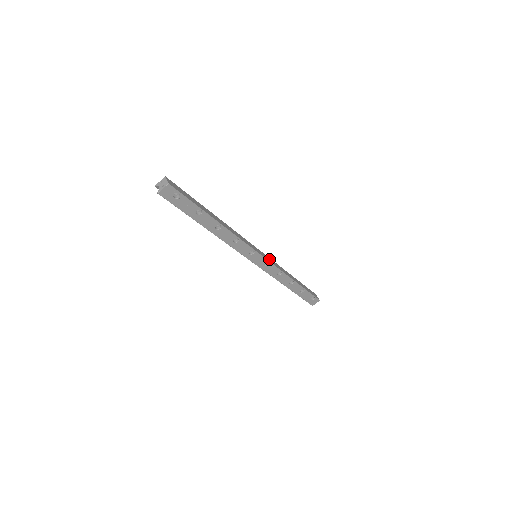
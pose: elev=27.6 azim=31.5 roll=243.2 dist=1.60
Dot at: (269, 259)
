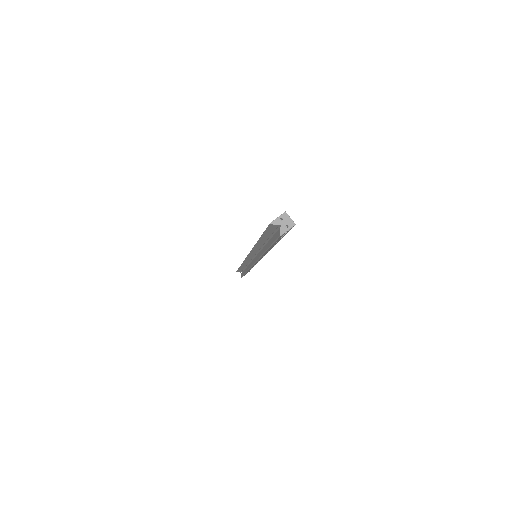
Dot at: occluded
